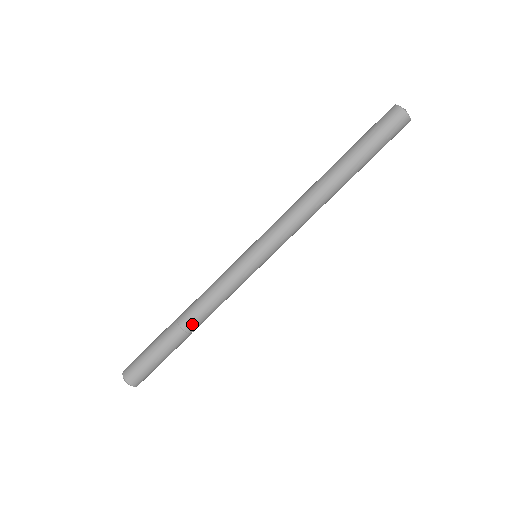
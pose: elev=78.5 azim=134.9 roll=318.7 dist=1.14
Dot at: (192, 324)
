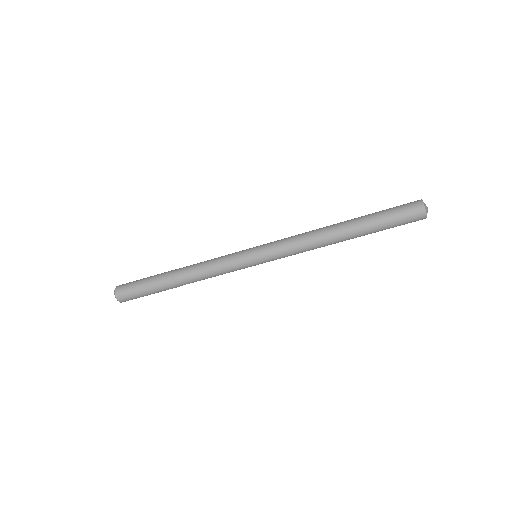
Dot at: (182, 277)
